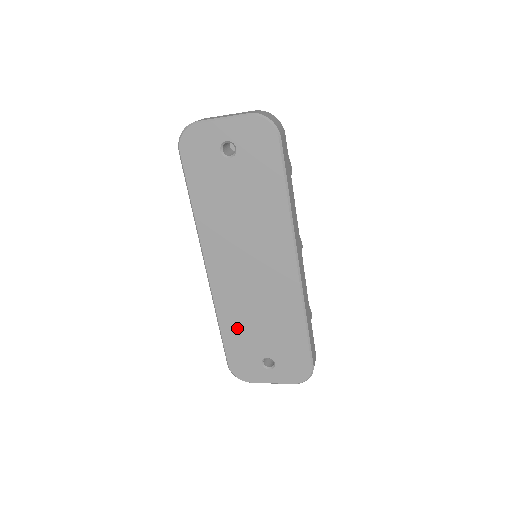
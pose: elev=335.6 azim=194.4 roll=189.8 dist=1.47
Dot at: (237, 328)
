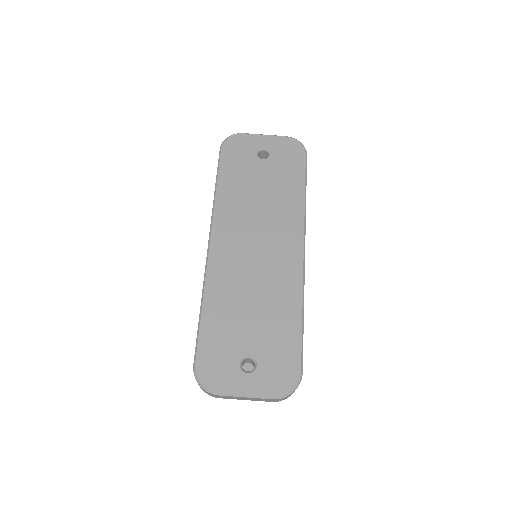
Dot at: (222, 313)
